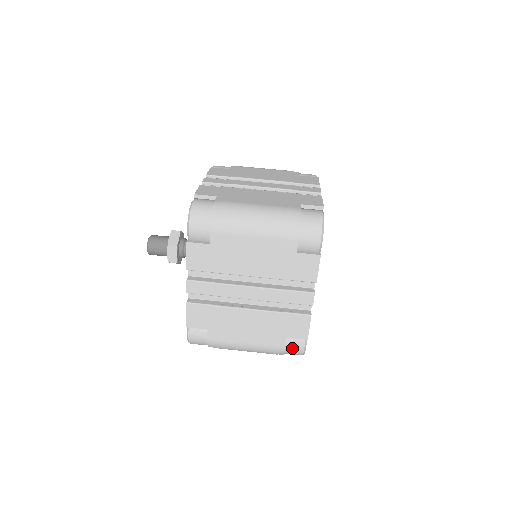
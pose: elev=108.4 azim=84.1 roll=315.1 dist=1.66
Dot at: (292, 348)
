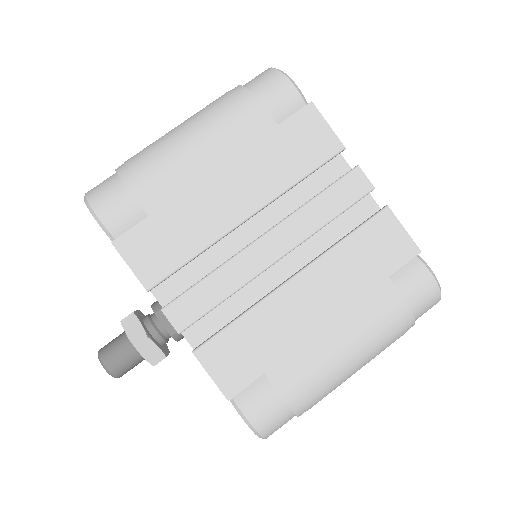
Dot at: occluded
